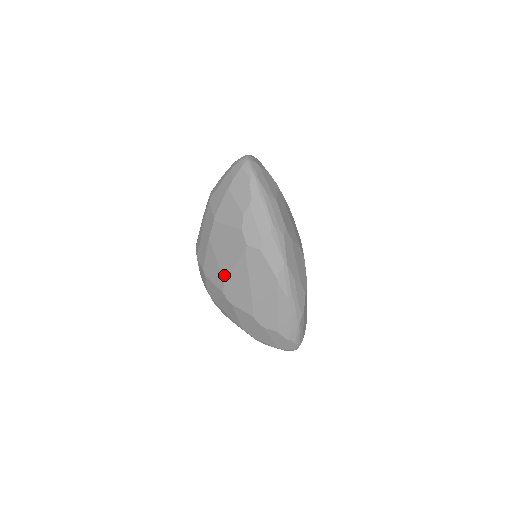
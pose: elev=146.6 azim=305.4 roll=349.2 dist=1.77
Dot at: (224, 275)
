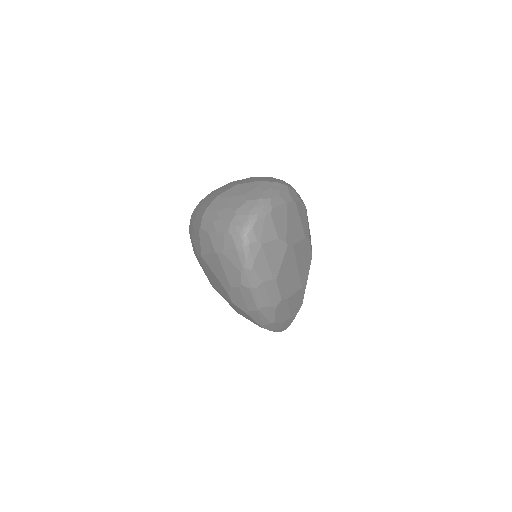
Dot at: (212, 284)
